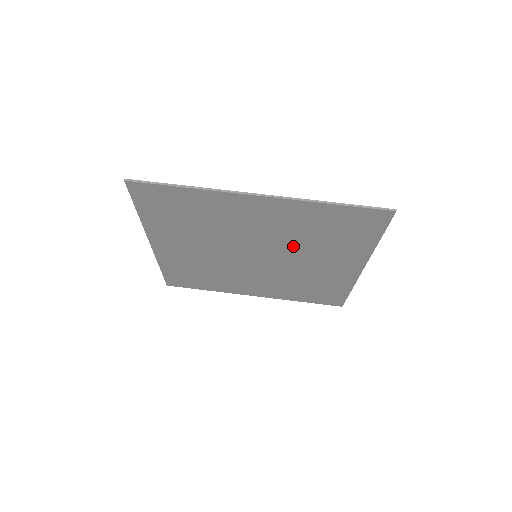
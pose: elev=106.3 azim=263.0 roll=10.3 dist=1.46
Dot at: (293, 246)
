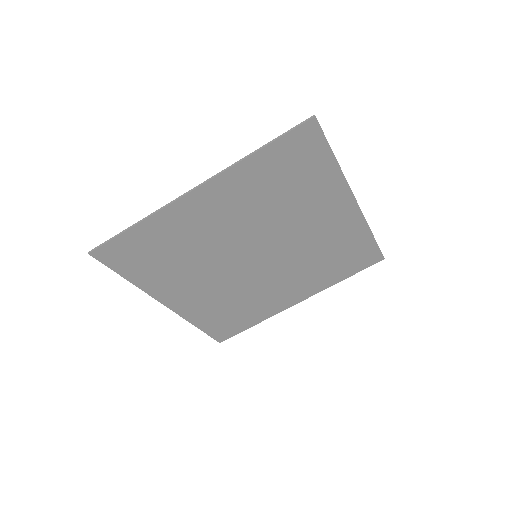
Dot at: (273, 221)
